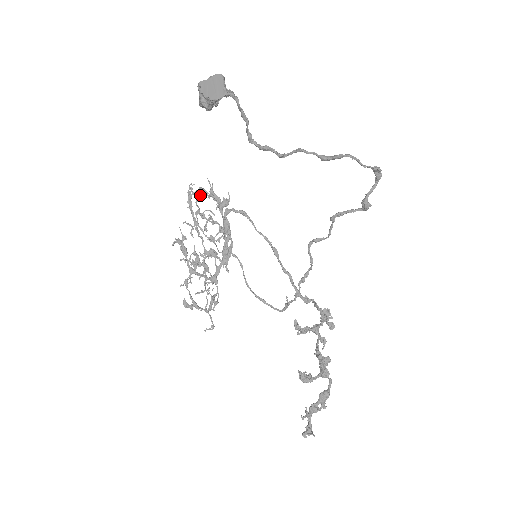
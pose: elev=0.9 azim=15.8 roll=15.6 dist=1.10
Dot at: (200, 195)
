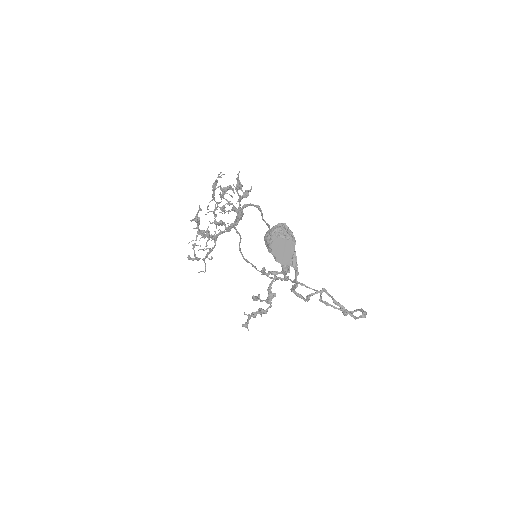
Dot at: occluded
